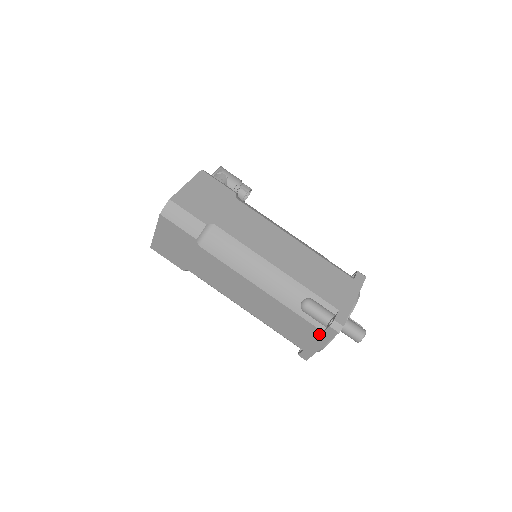
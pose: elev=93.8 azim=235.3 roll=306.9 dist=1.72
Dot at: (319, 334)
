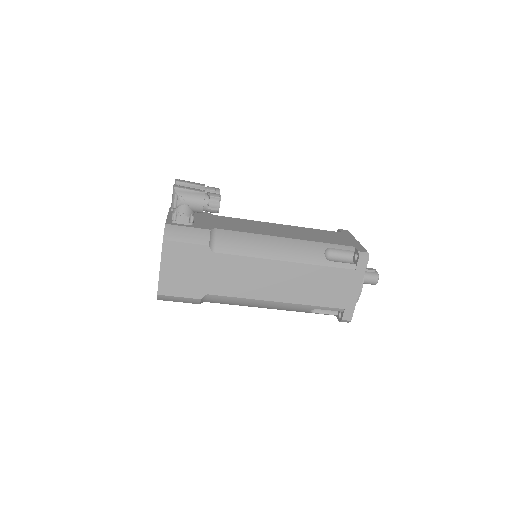
Dot at: occluded
